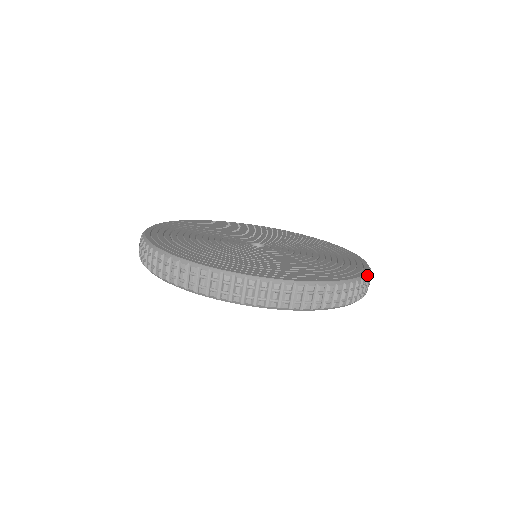
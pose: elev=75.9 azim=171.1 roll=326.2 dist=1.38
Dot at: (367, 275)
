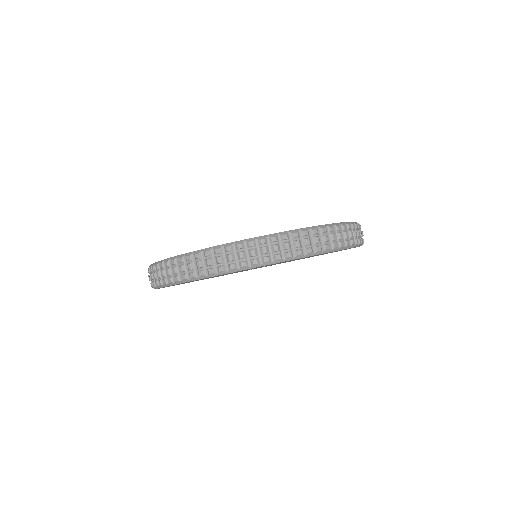
Dot at: occluded
